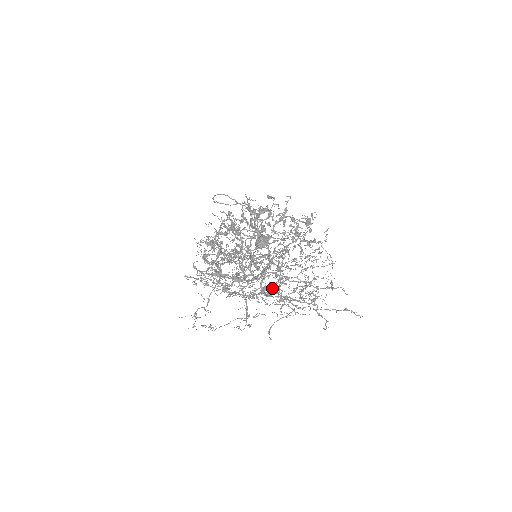
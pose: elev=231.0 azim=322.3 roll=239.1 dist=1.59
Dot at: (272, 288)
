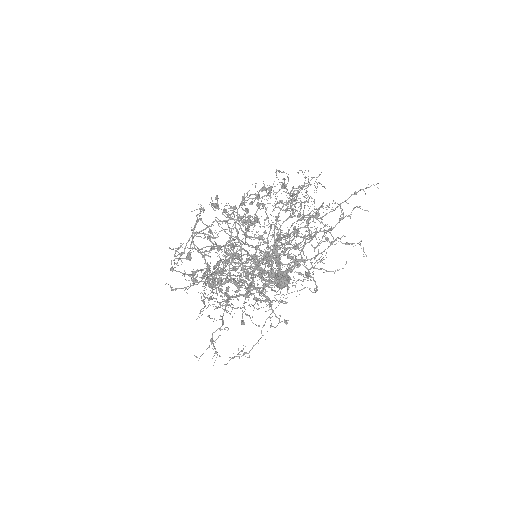
Dot at: occluded
